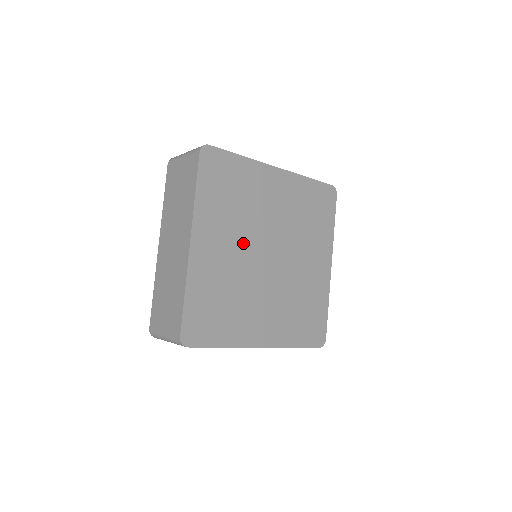
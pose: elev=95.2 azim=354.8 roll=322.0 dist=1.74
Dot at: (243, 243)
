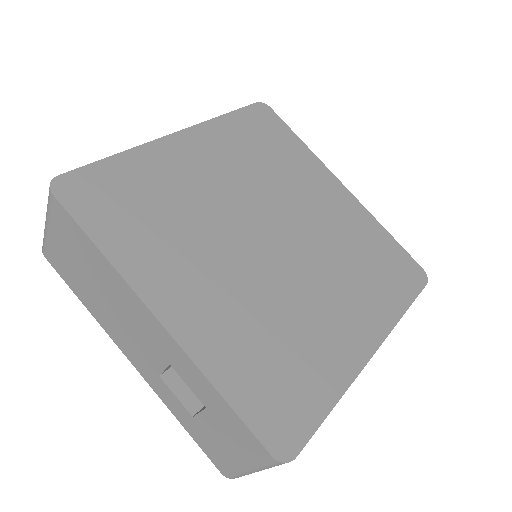
Dot at: (243, 193)
